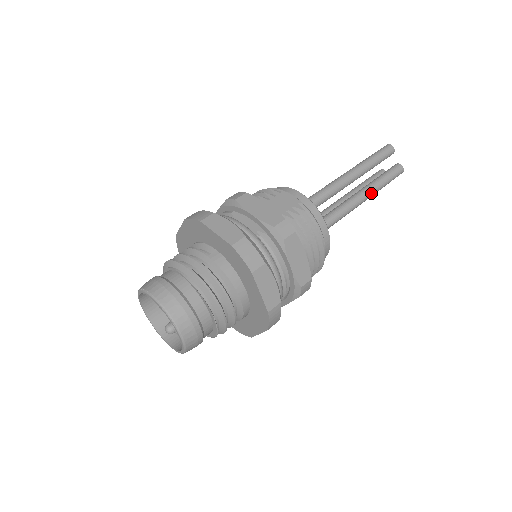
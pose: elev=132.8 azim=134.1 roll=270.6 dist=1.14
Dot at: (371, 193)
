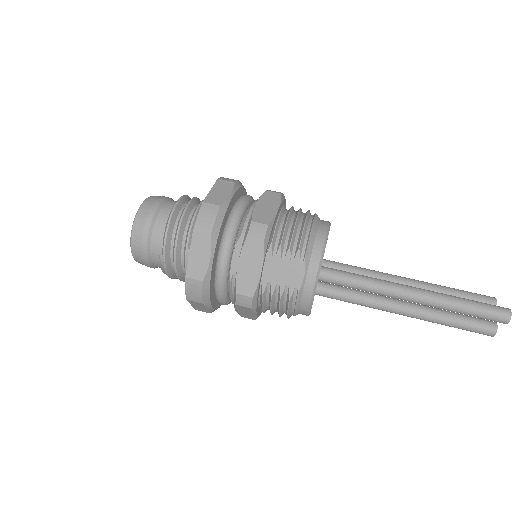
Dot at: occluded
